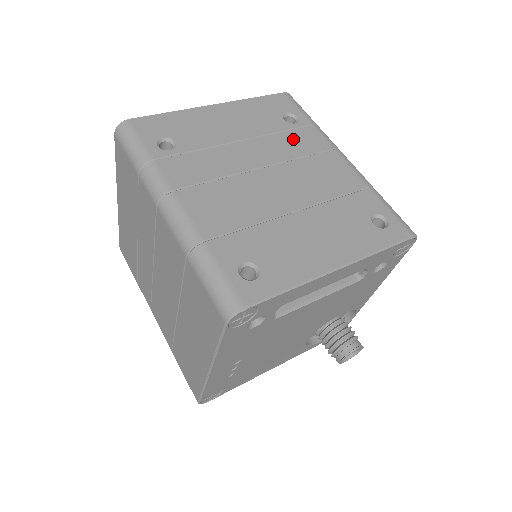
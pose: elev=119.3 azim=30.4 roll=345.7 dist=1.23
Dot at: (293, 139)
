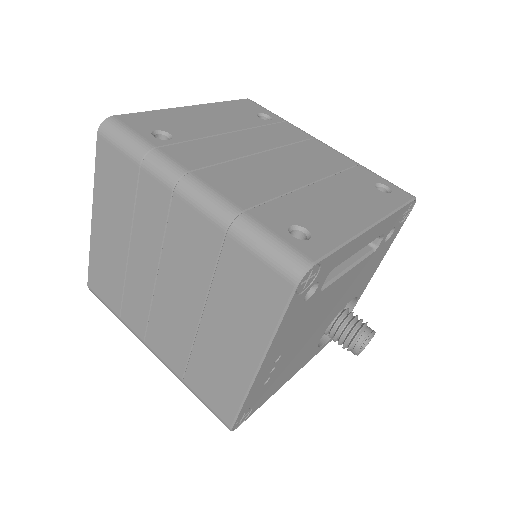
Dot at: (276, 131)
